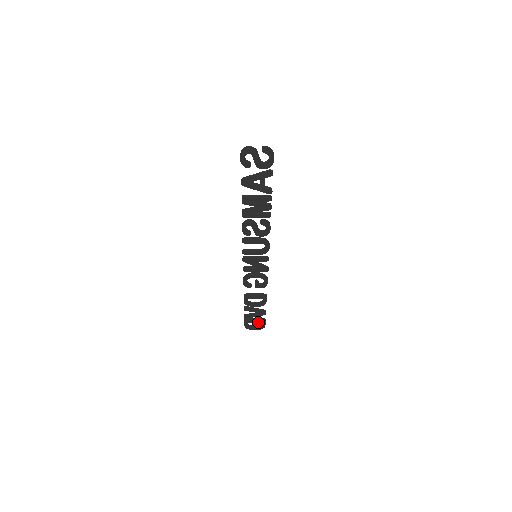
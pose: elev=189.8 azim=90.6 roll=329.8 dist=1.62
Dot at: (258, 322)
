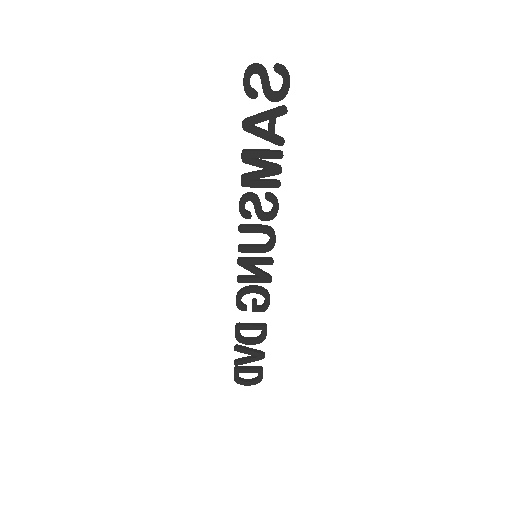
Dot at: (253, 372)
